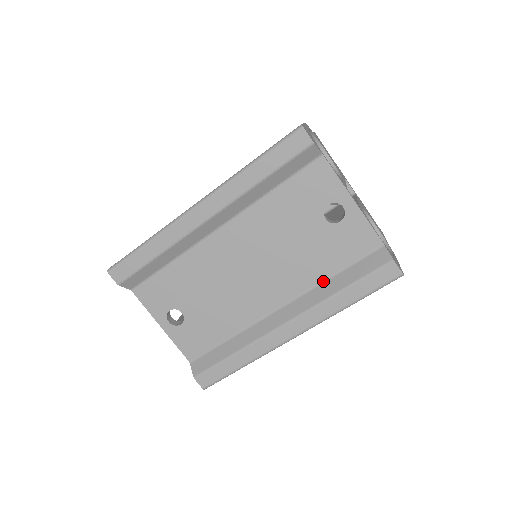
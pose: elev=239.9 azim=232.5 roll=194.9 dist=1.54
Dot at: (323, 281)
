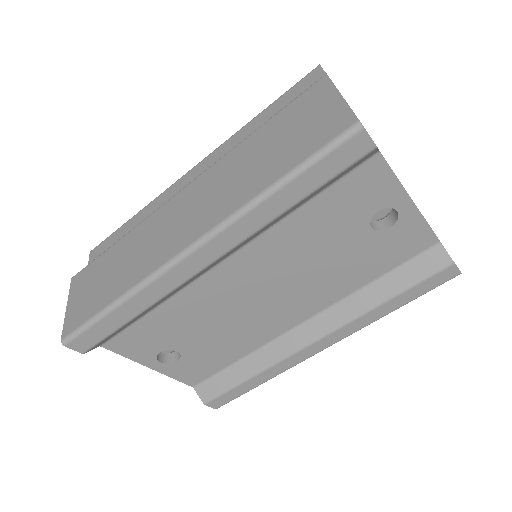
Dot at: (359, 289)
